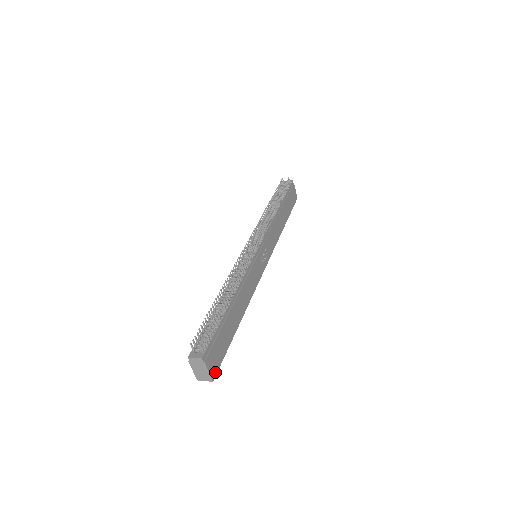
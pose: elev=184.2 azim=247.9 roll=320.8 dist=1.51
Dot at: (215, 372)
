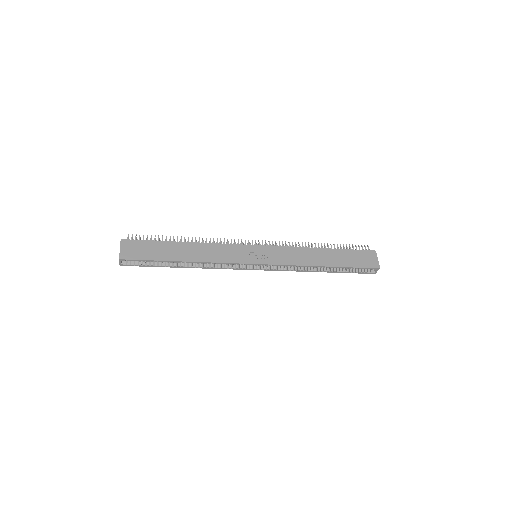
Dot at: (126, 257)
